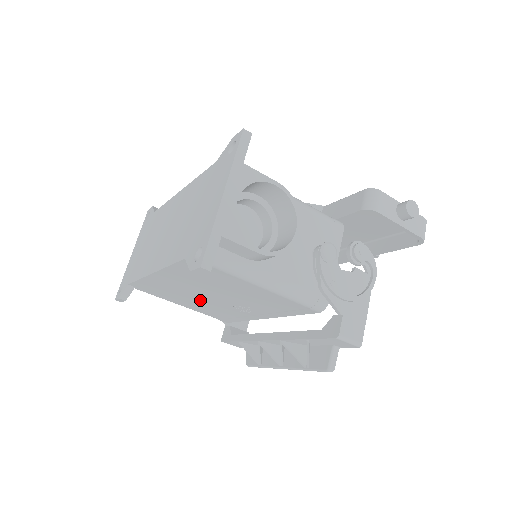
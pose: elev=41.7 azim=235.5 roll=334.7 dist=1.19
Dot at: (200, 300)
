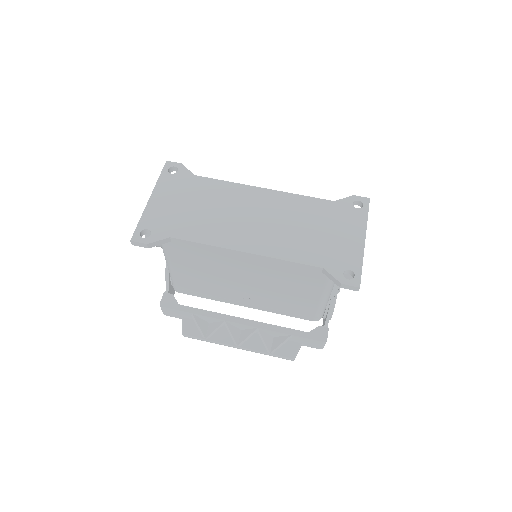
Dot at: (220, 277)
